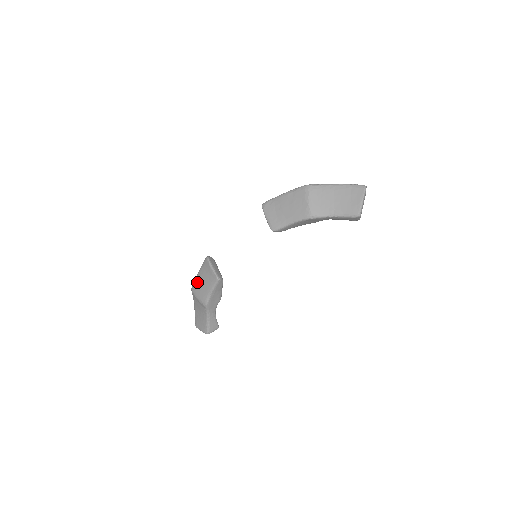
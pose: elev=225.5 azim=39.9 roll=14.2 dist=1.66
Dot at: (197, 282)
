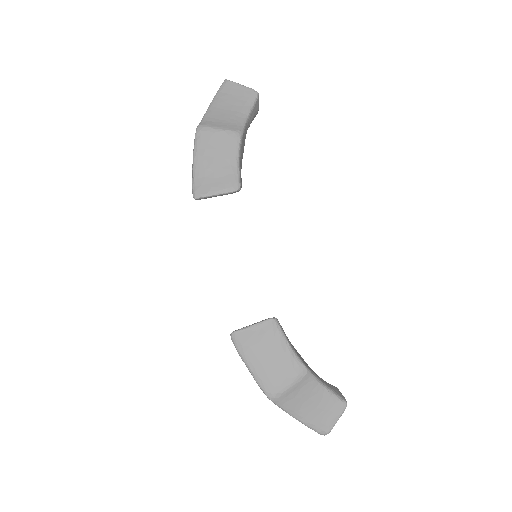
Dot at: (264, 376)
